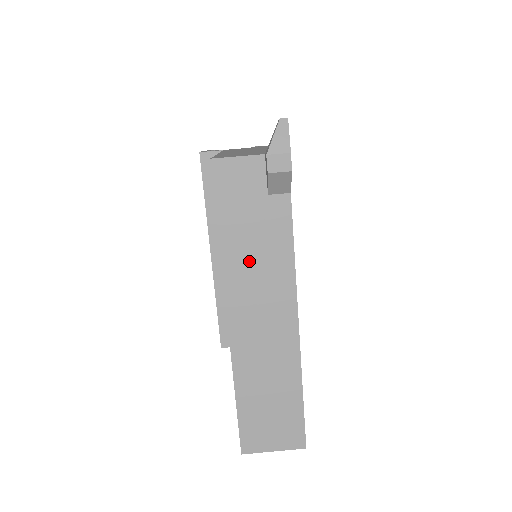
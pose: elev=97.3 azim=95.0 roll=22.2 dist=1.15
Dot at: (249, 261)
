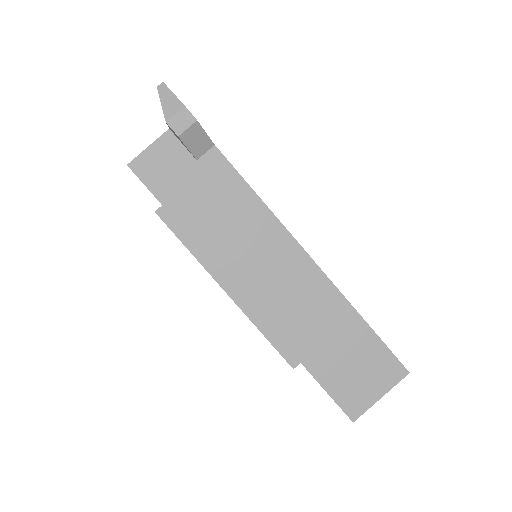
Dot at: (223, 229)
